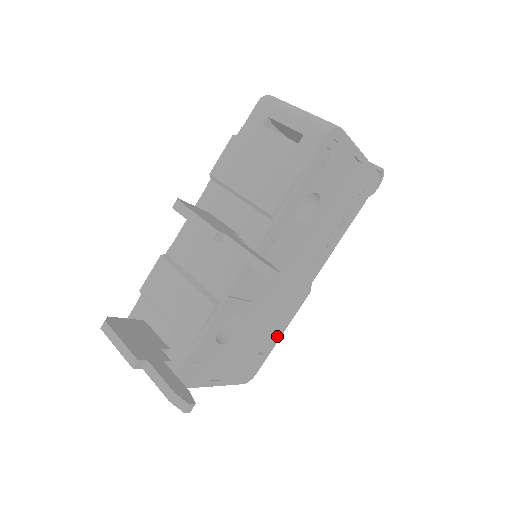
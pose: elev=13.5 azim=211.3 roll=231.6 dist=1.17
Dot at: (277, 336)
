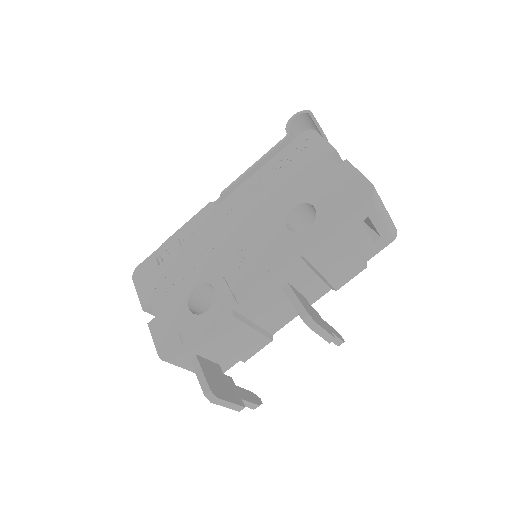
Dot at: occluded
